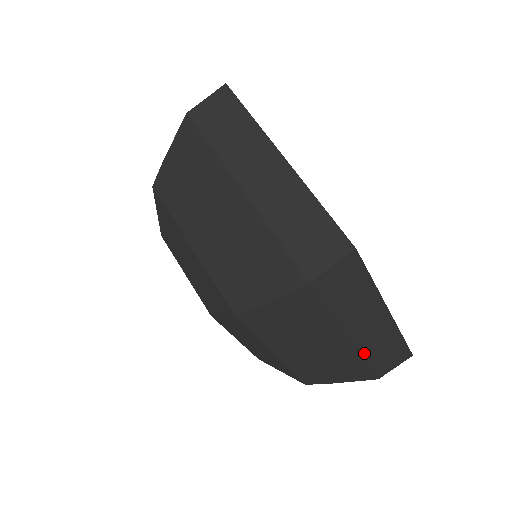
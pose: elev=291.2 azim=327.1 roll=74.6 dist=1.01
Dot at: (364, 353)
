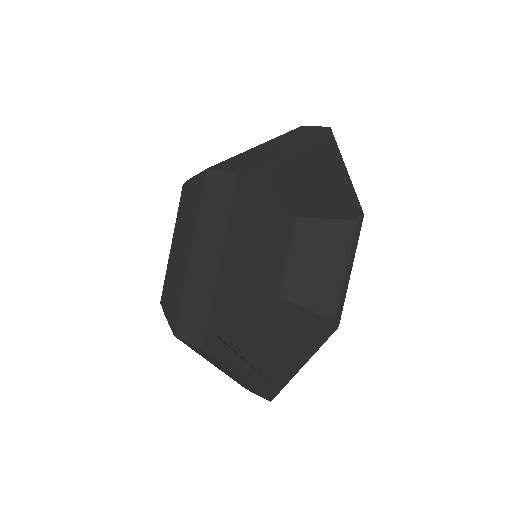
Dot at: (230, 376)
